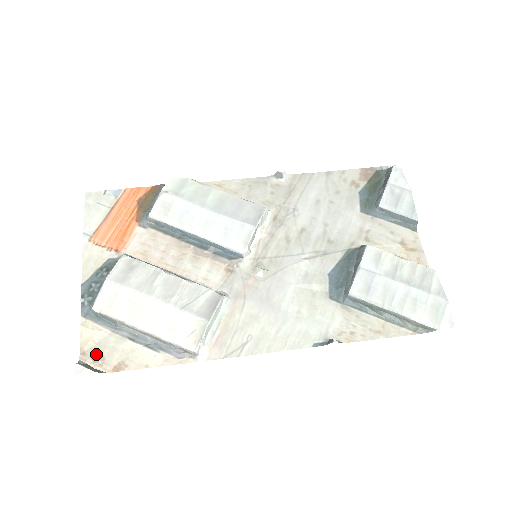
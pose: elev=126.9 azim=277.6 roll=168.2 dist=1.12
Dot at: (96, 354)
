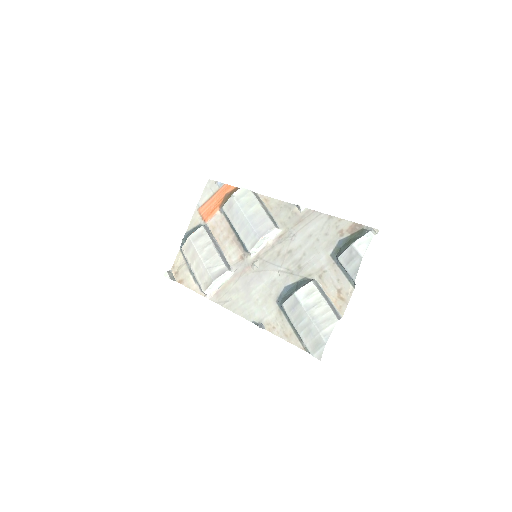
Dot at: (177, 270)
